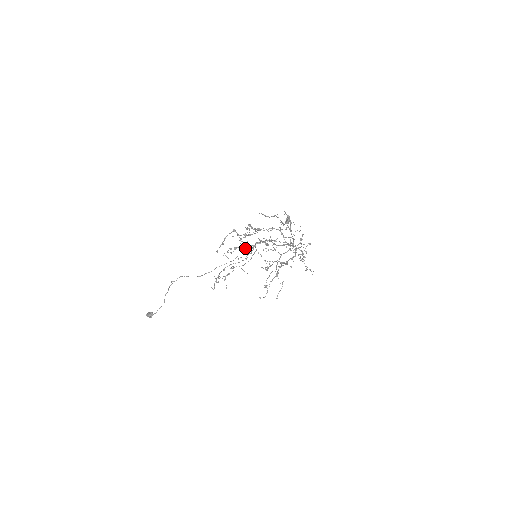
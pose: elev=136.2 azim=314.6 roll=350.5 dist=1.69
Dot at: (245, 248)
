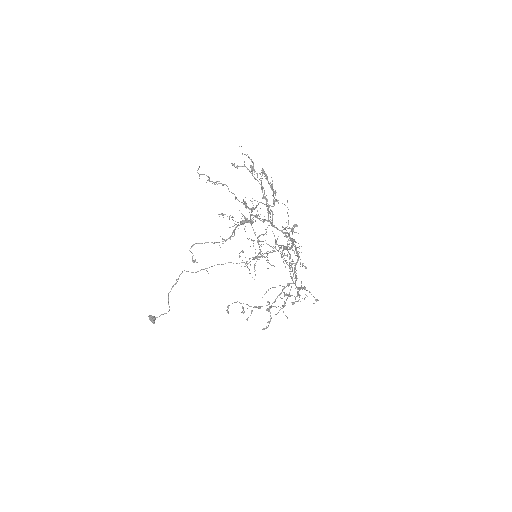
Dot at: (271, 265)
